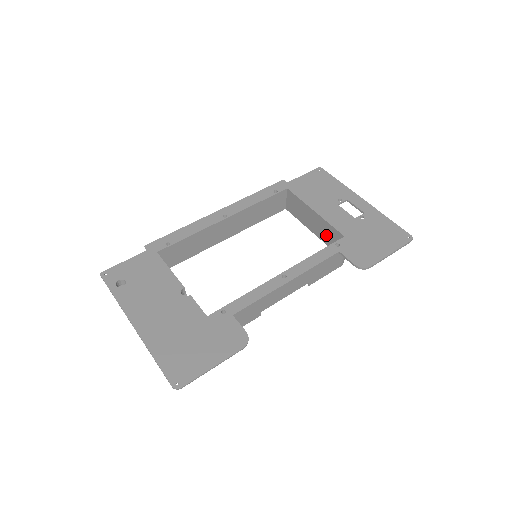
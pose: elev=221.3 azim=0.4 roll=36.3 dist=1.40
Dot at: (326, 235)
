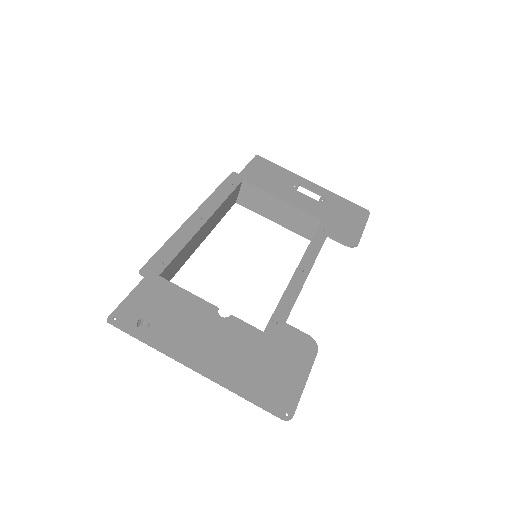
Dot at: (295, 222)
